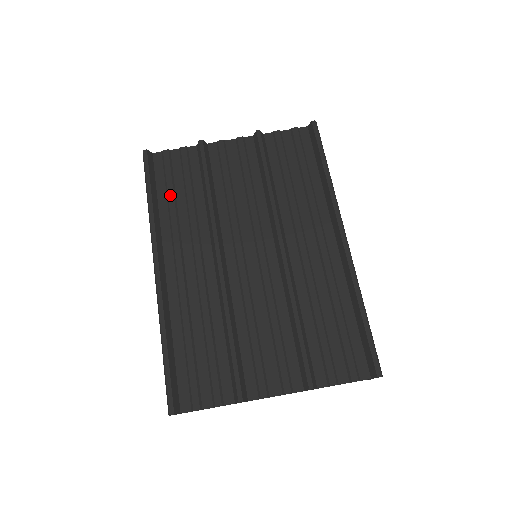
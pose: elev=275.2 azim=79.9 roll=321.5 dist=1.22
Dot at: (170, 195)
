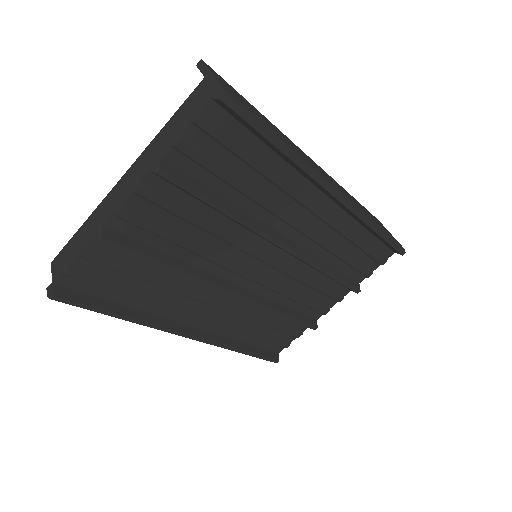
Dot at: (131, 295)
